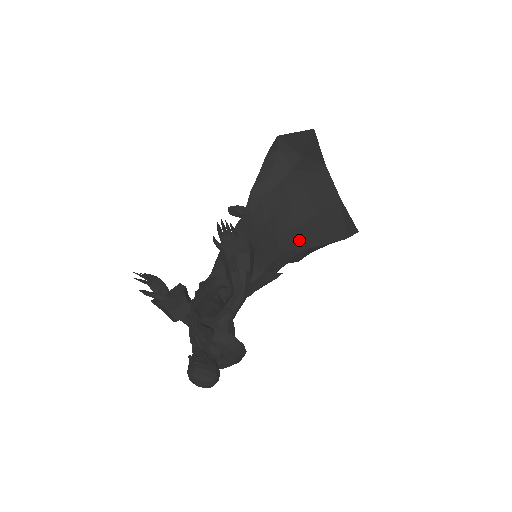
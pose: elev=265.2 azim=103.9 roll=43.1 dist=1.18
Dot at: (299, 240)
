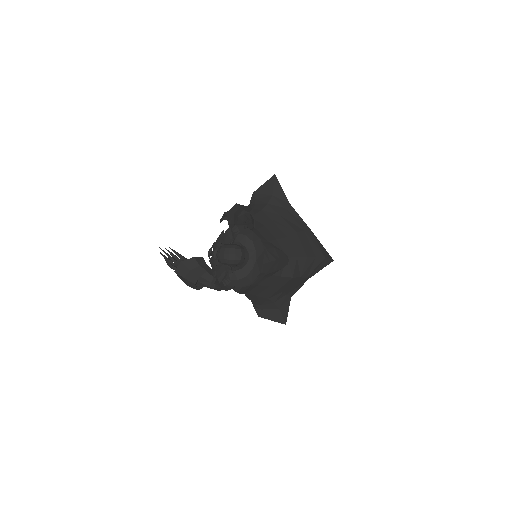
Dot at: (287, 248)
